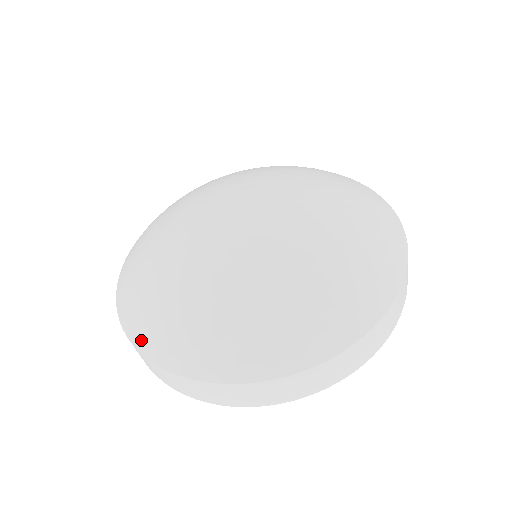
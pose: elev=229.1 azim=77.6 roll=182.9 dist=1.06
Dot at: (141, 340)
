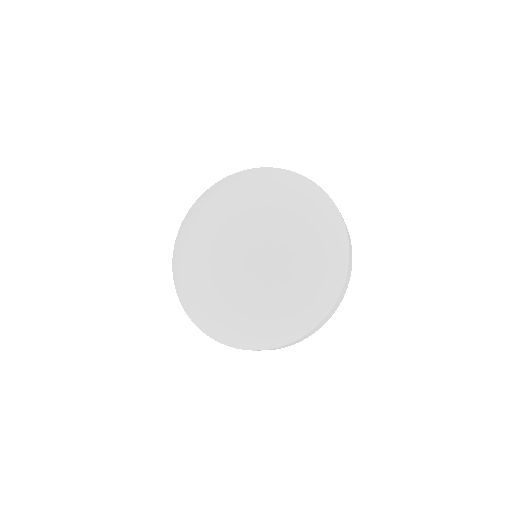
Dot at: (234, 343)
